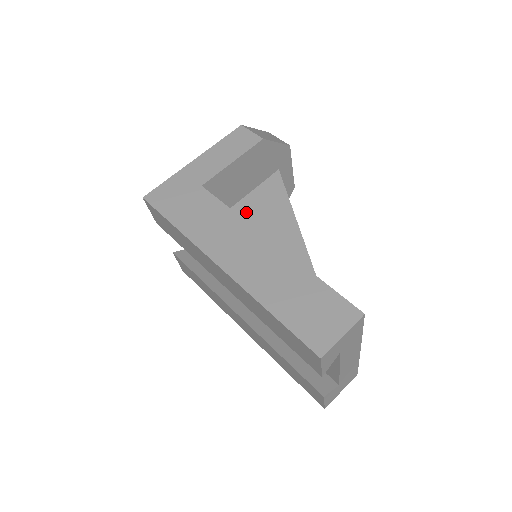
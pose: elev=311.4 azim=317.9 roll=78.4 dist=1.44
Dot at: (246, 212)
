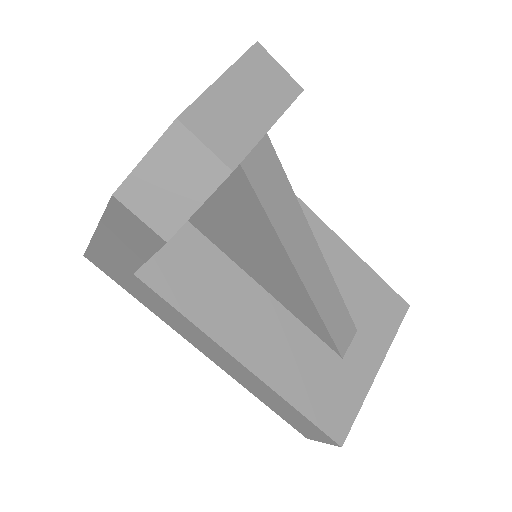
Dot at: (217, 222)
